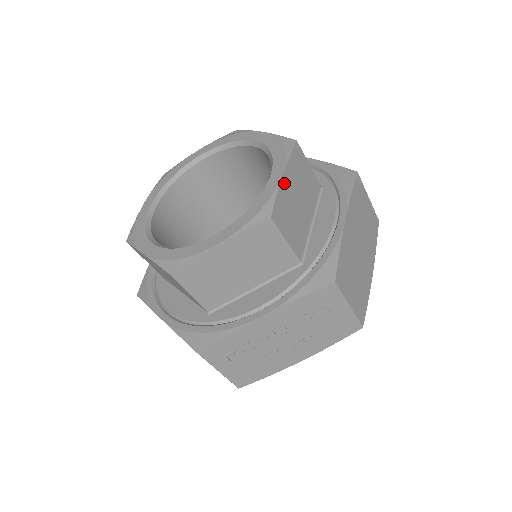
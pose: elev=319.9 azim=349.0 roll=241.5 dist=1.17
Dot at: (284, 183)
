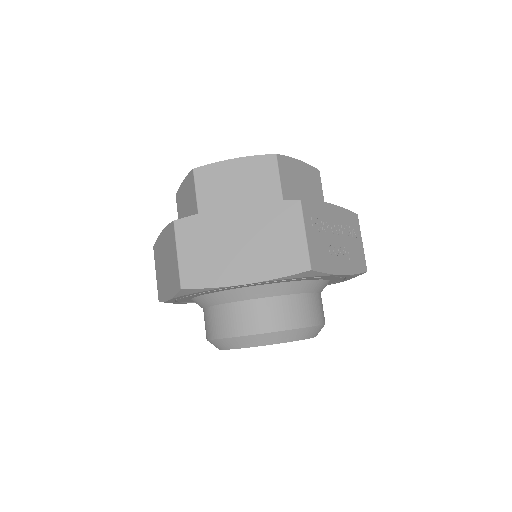
Dot at: occluded
